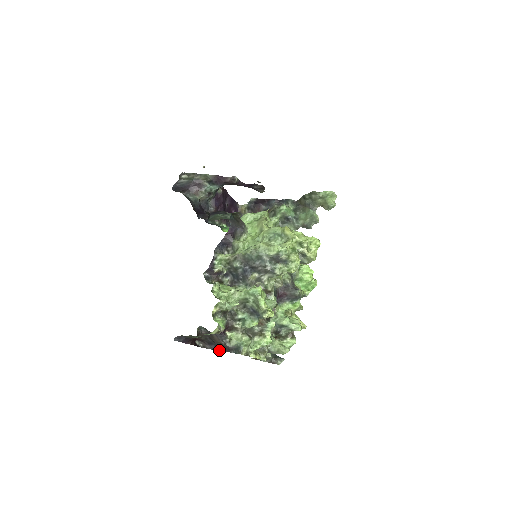
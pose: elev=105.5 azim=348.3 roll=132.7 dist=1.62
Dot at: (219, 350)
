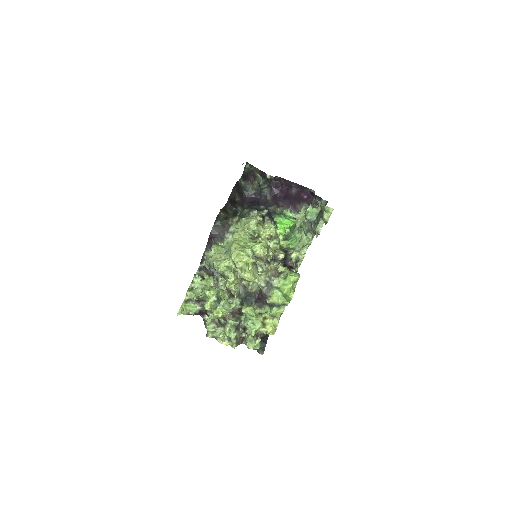
Dot at: occluded
